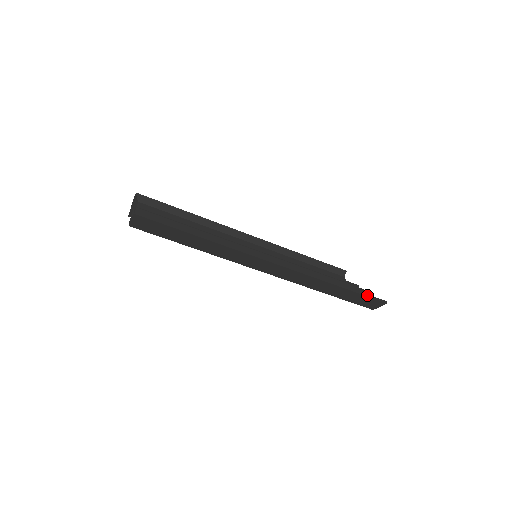
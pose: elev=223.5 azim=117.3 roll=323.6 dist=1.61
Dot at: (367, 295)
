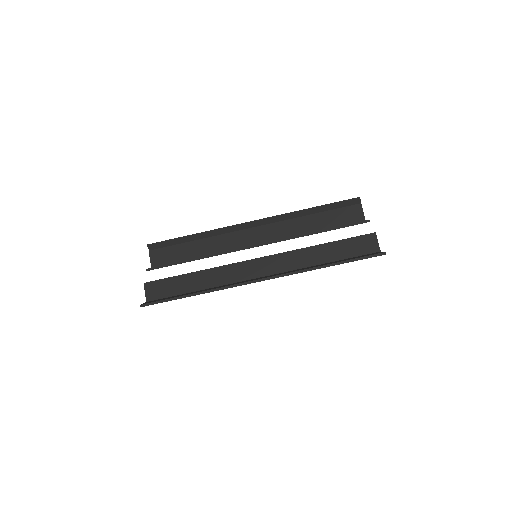
Dot at: (361, 258)
